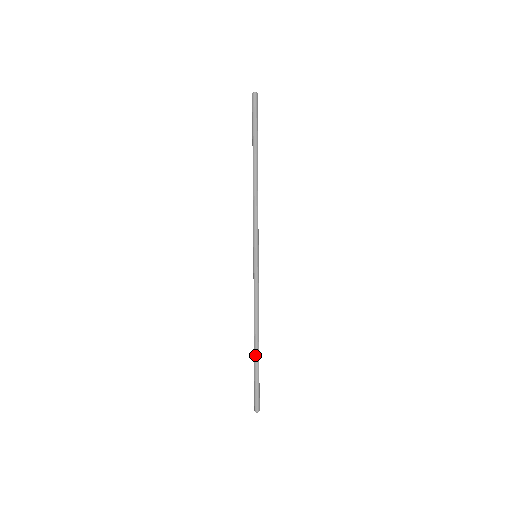
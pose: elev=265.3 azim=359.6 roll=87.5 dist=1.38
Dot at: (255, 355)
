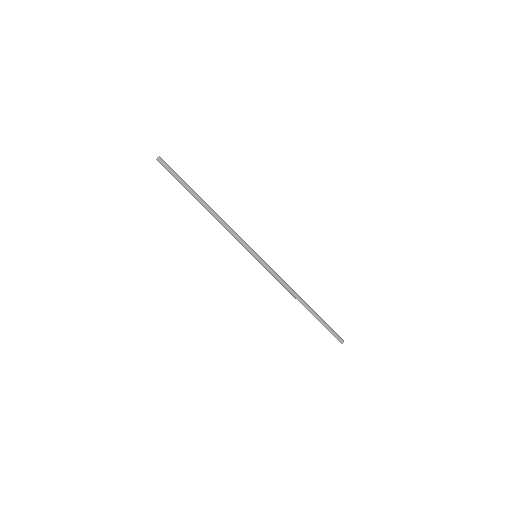
Dot at: (312, 312)
